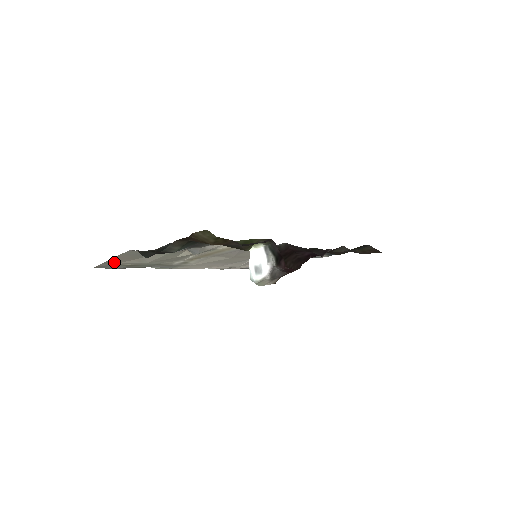
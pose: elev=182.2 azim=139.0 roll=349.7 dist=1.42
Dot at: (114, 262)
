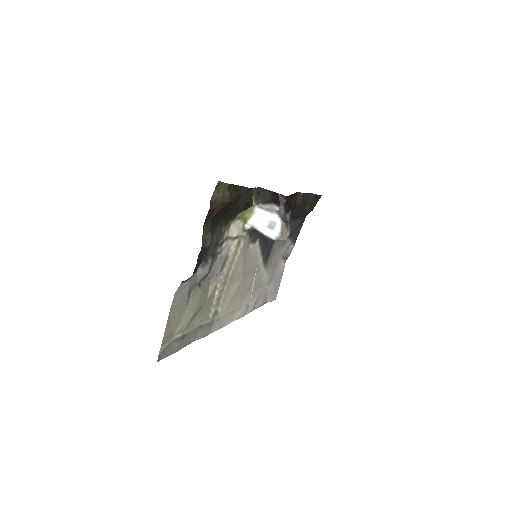
Dot at: (169, 337)
